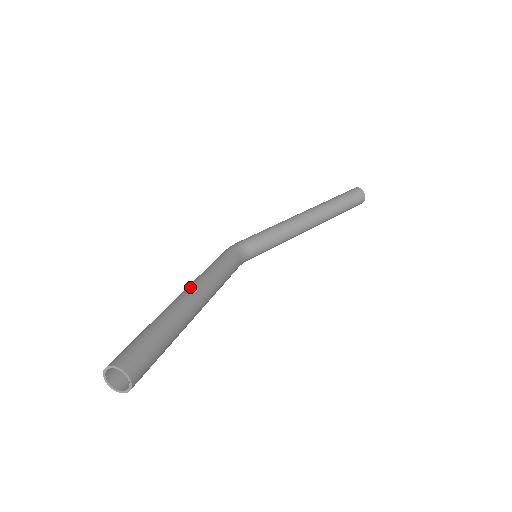
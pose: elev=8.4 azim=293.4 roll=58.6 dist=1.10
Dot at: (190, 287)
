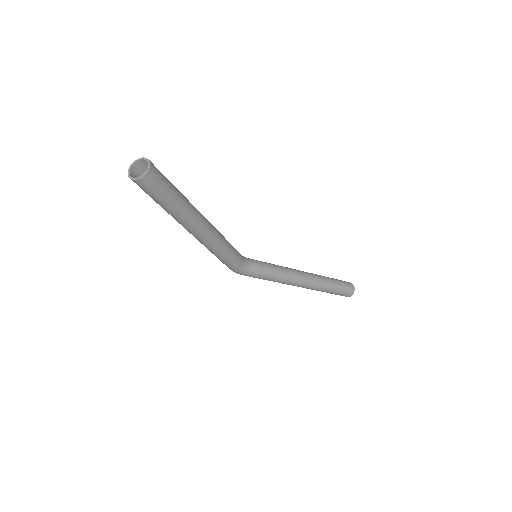
Dot at: occluded
